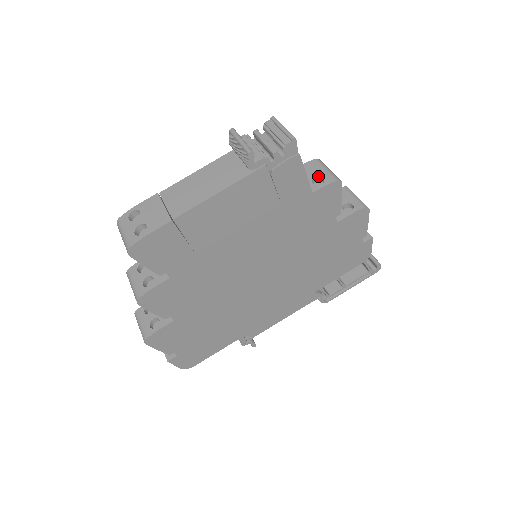
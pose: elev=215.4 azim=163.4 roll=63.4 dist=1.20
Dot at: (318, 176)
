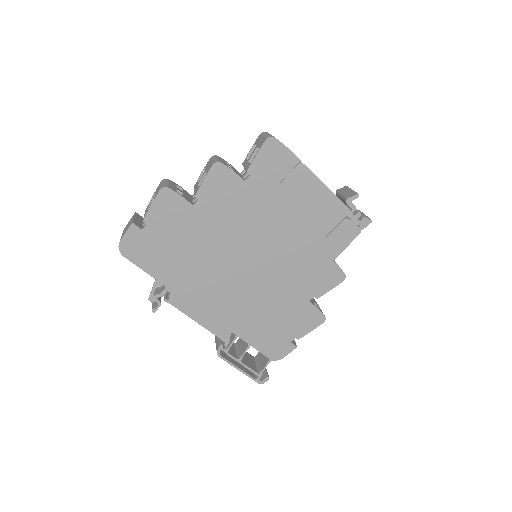
Dot at: occluded
